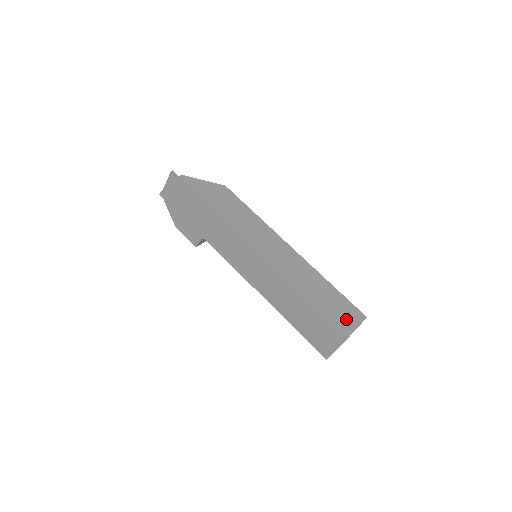
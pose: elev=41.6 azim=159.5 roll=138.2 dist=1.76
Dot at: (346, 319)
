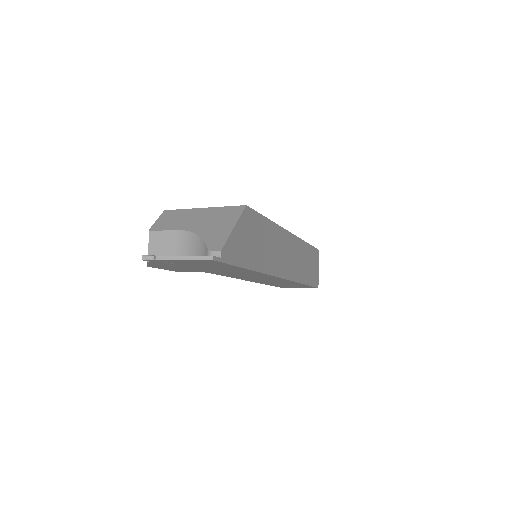
Dot at: (316, 269)
